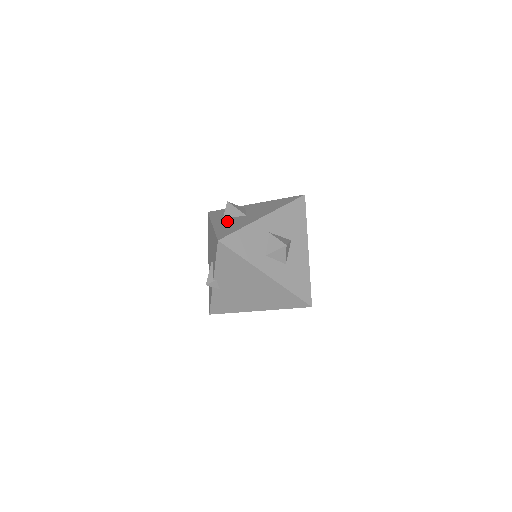
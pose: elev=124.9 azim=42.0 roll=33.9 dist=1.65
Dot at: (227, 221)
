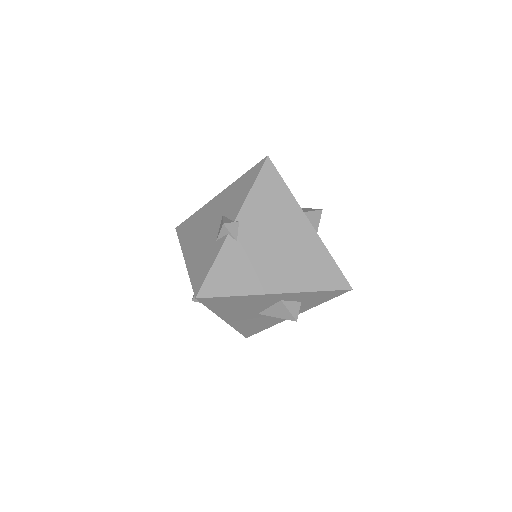
Dot at: occluded
